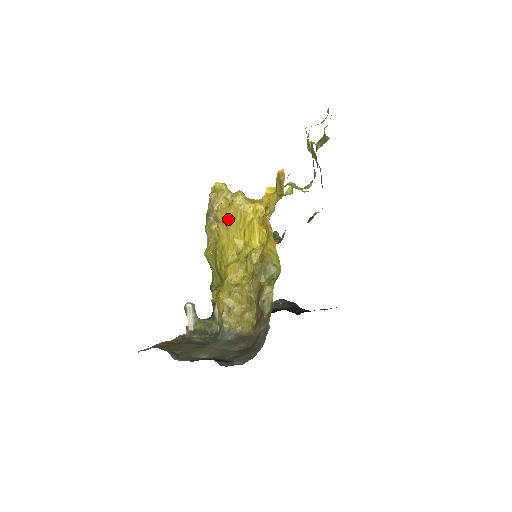
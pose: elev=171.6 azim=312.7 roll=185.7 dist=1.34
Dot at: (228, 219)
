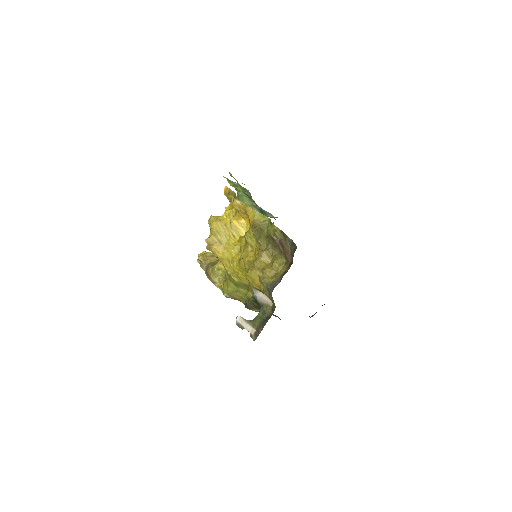
Dot at: (216, 236)
